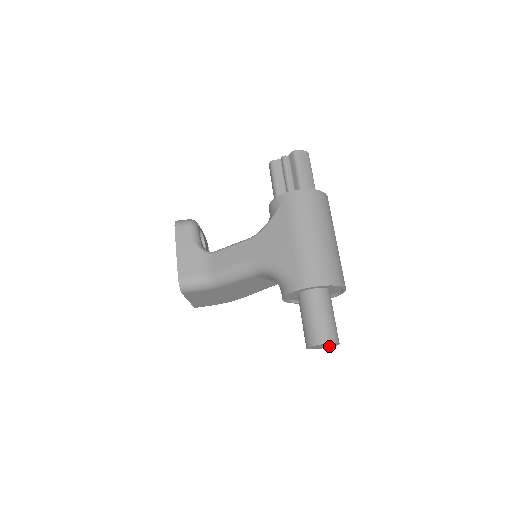
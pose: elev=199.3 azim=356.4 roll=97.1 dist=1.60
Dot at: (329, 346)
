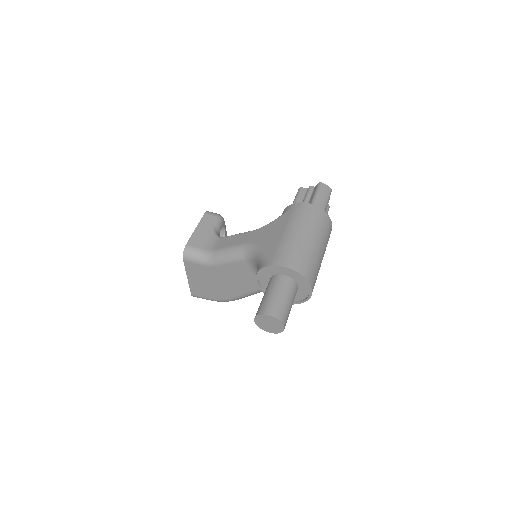
Dot at: (276, 330)
